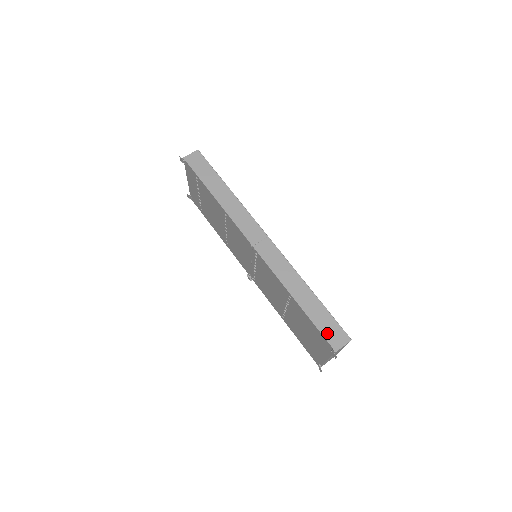
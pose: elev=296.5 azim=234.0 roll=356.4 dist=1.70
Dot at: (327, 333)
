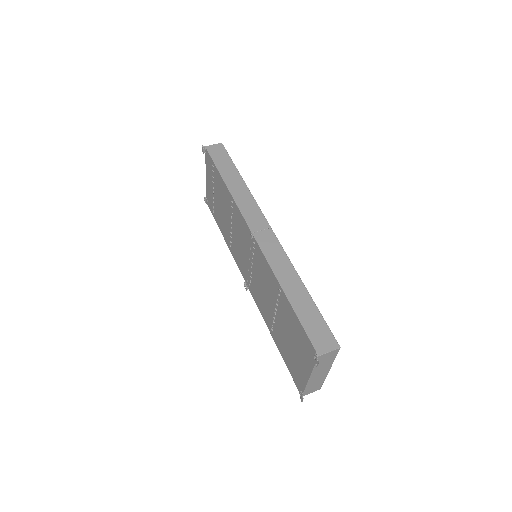
Dot at: (313, 334)
